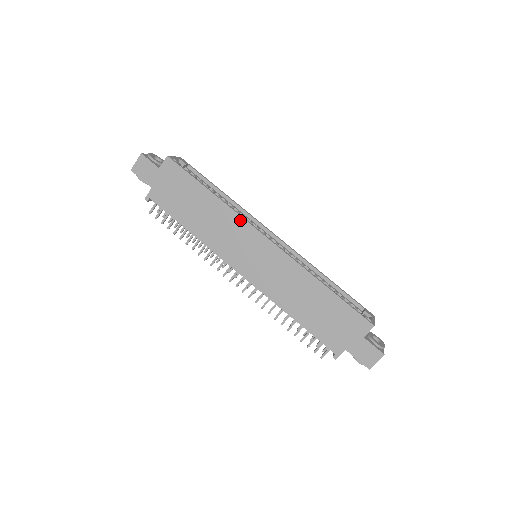
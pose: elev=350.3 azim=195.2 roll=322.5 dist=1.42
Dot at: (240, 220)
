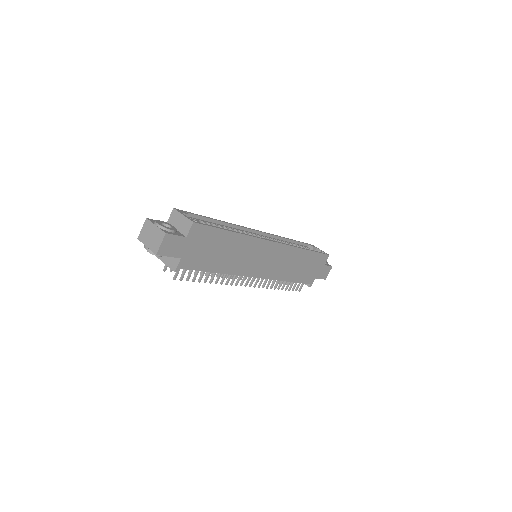
Dot at: (257, 241)
